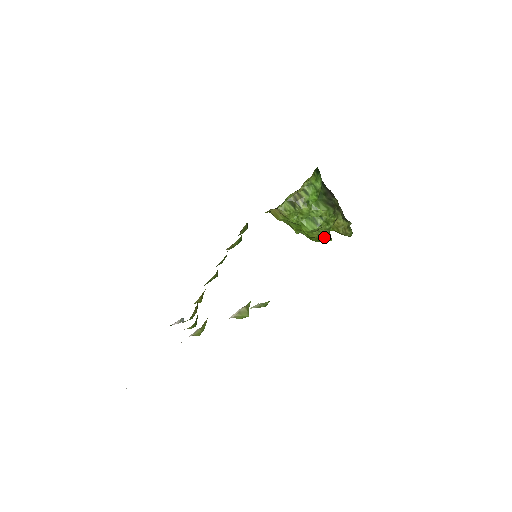
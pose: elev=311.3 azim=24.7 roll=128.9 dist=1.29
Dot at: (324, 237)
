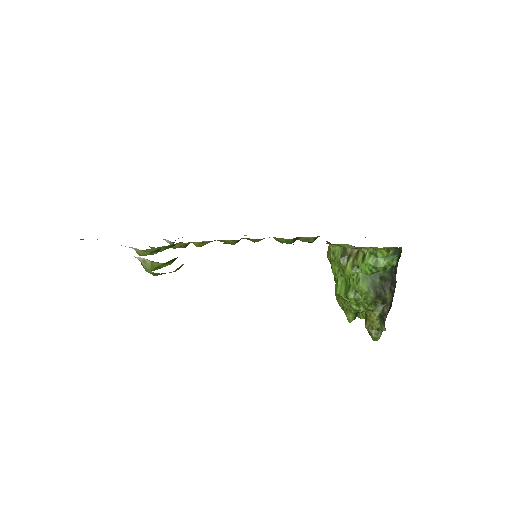
Dot at: (346, 312)
